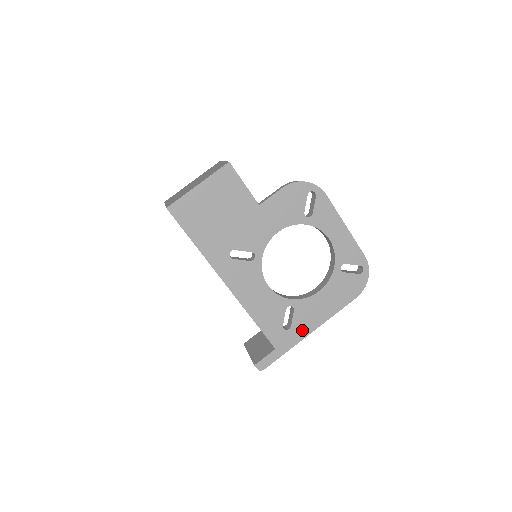
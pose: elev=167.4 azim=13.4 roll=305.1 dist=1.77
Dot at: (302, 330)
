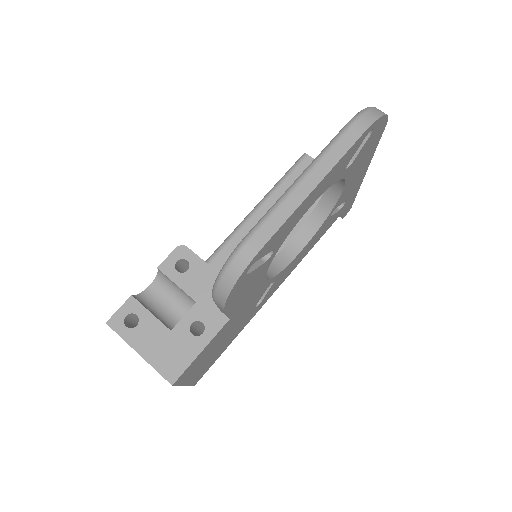
Dot at: (356, 186)
